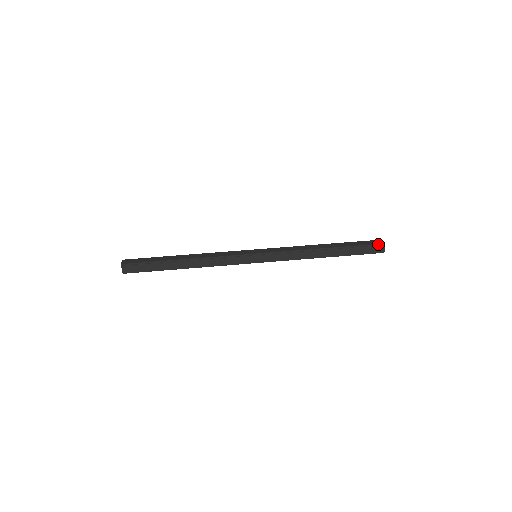
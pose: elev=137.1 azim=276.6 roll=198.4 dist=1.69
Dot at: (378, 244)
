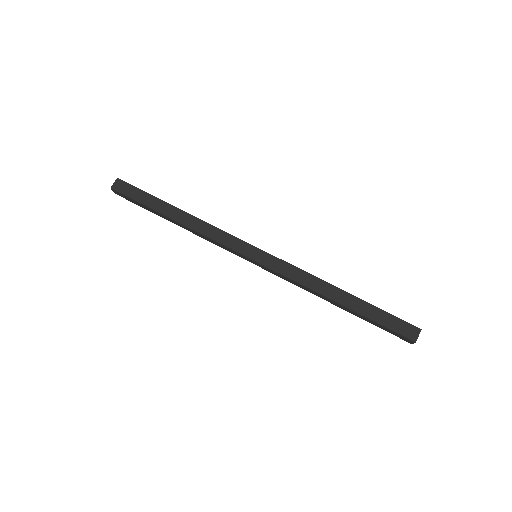
Dot at: (406, 337)
